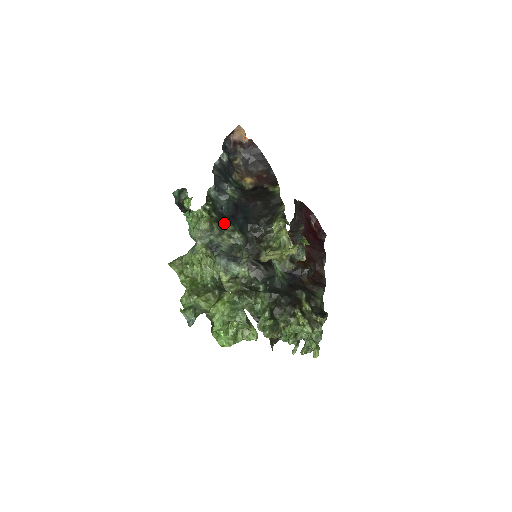
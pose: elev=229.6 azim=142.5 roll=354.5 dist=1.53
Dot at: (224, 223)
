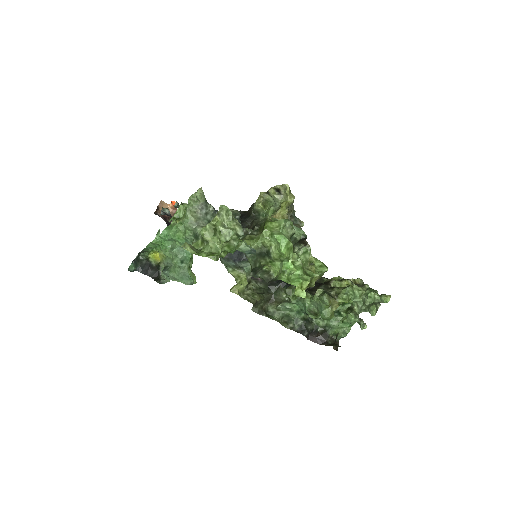
Dot at: occluded
